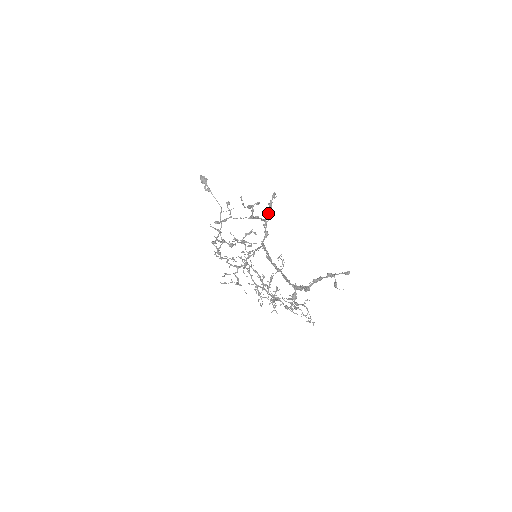
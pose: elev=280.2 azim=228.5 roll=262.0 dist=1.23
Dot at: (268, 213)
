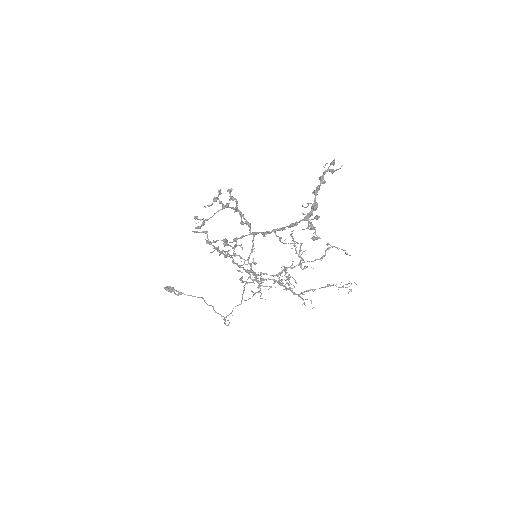
Dot at: occluded
